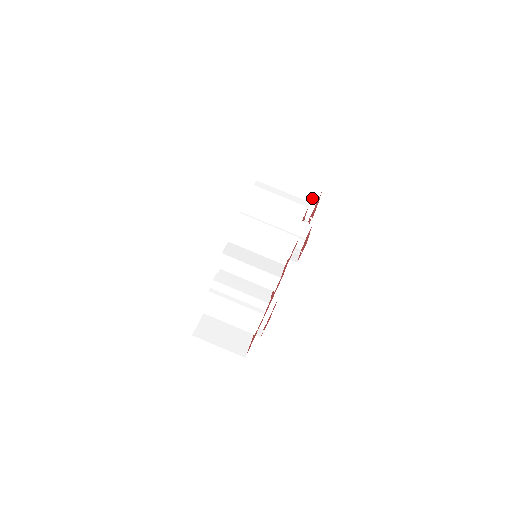
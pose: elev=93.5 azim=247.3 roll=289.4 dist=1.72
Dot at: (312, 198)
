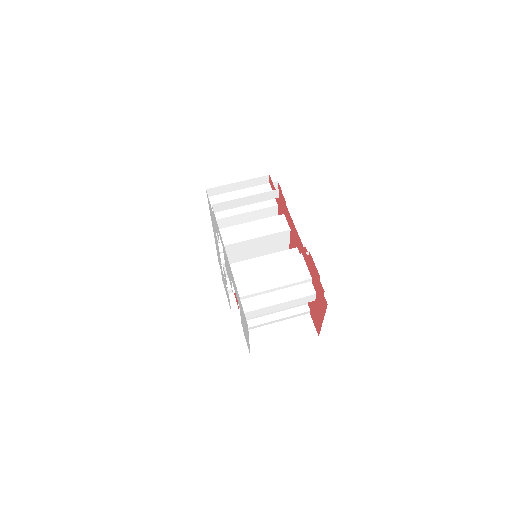
Dot at: occluded
